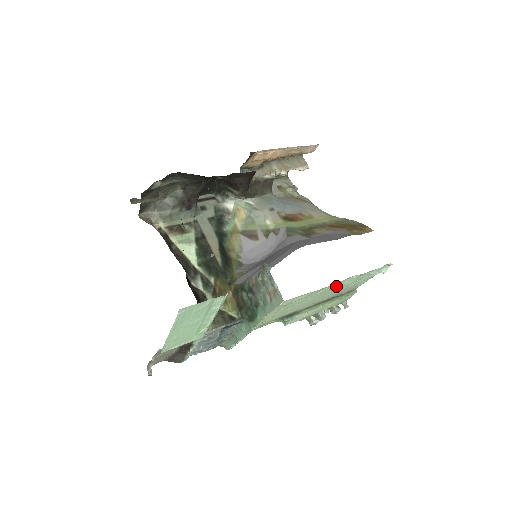
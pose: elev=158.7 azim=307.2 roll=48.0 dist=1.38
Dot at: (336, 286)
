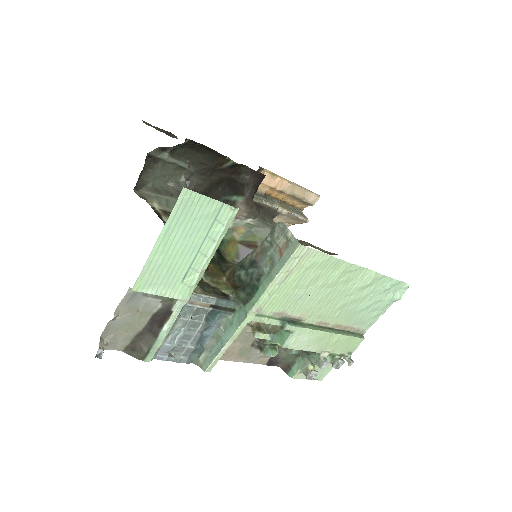
Dot at: (350, 284)
